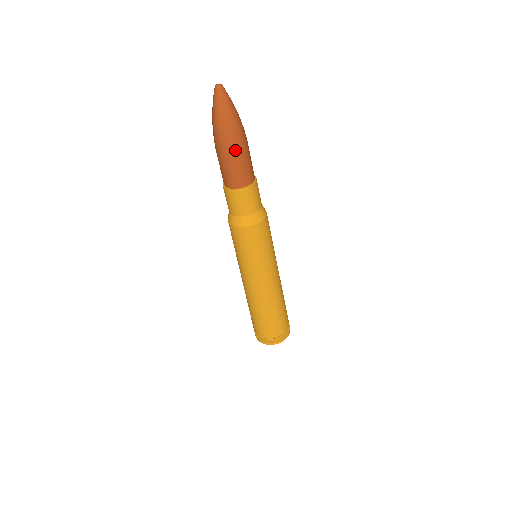
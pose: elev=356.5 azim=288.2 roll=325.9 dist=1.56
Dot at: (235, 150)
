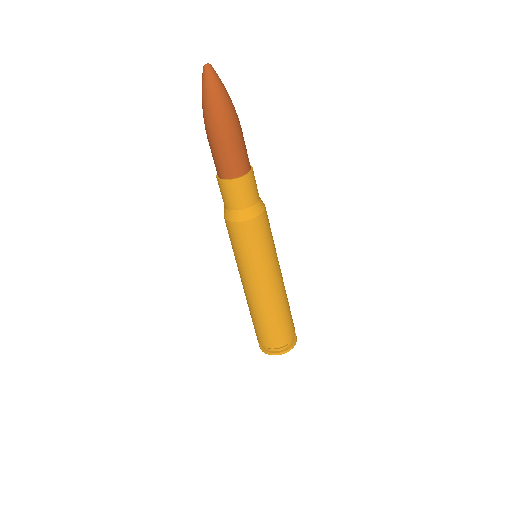
Dot at: (220, 137)
